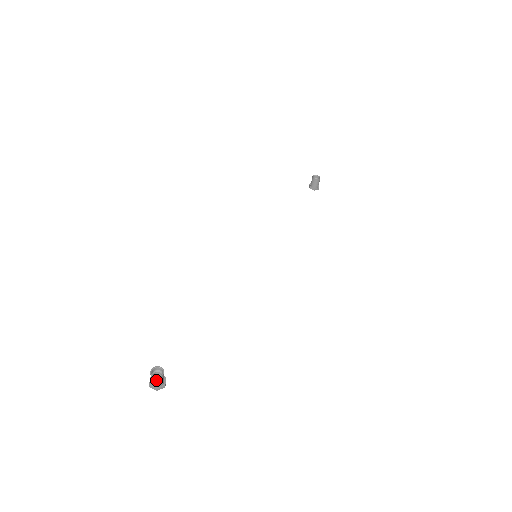
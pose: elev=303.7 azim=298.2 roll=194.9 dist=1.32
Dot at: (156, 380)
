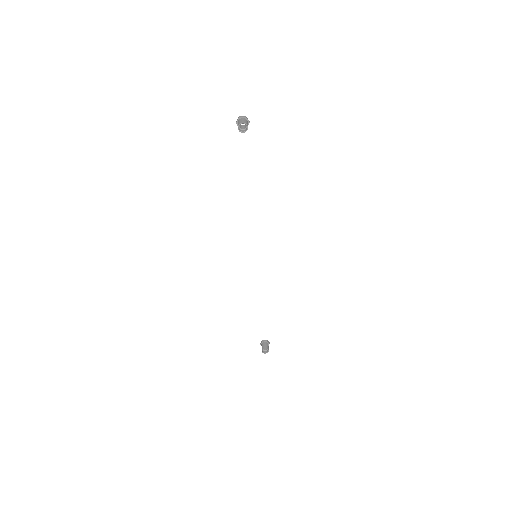
Dot at: (267, 351)
